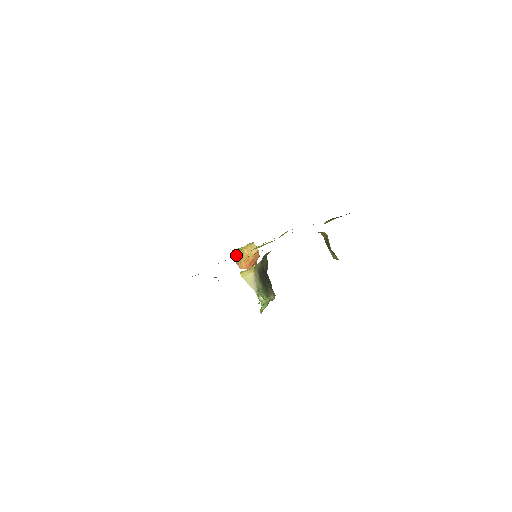
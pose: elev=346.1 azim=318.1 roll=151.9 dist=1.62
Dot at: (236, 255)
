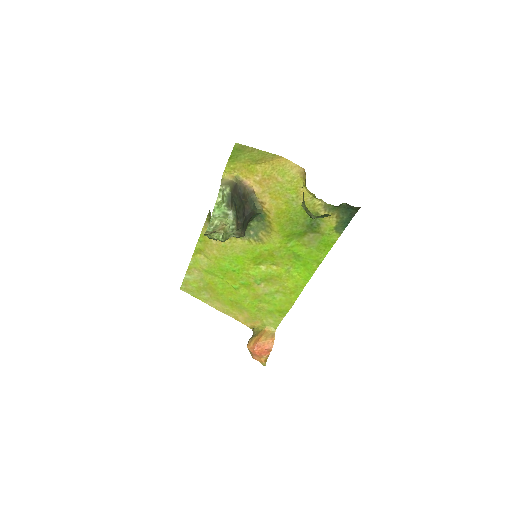
Dot at: (253, 335)
